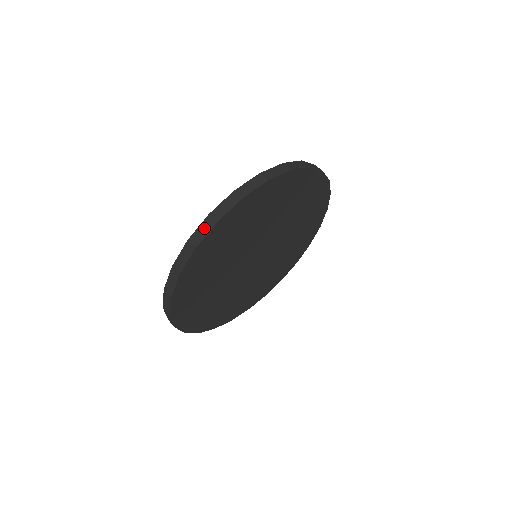
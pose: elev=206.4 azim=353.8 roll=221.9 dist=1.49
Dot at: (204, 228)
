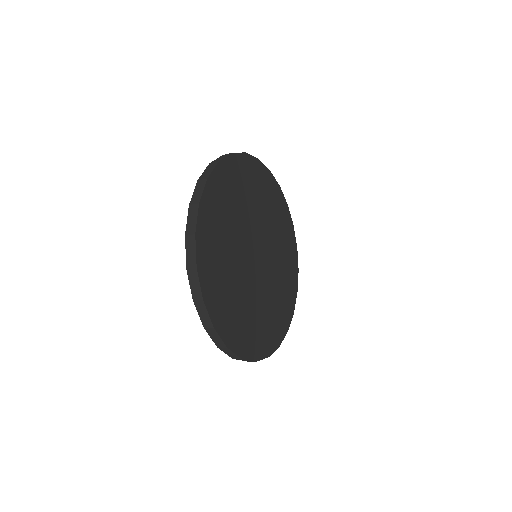
Dot at: (190, 248)
